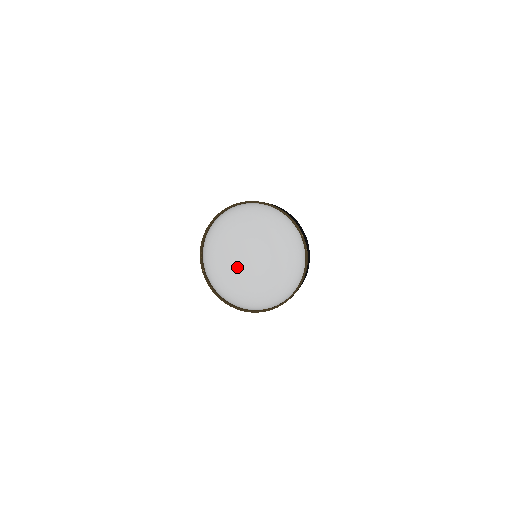
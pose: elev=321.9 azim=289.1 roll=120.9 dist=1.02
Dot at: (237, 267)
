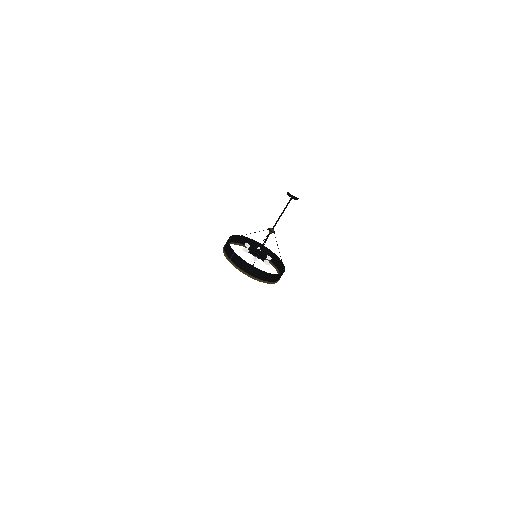
Dot at: occluded
